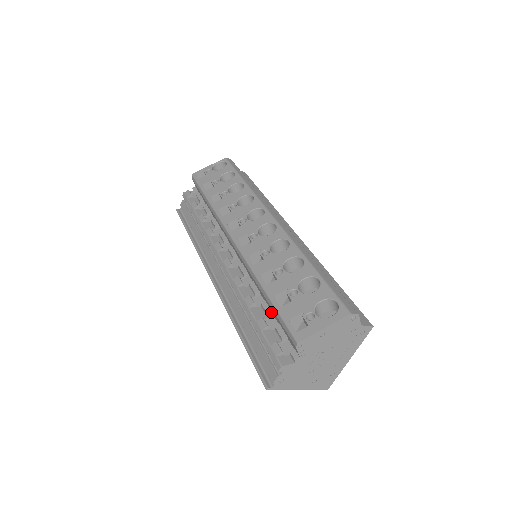
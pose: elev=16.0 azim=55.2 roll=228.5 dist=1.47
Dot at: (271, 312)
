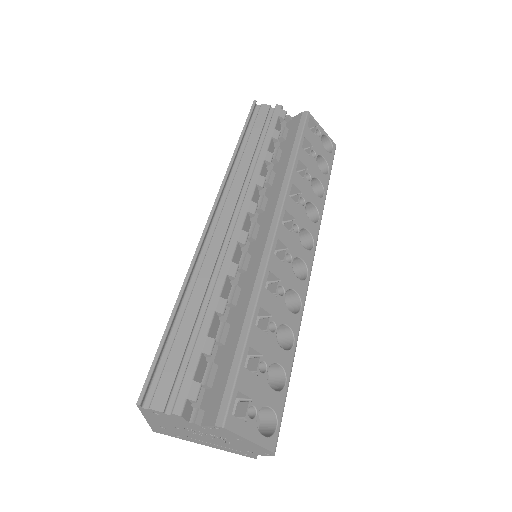
Dot at: (224, 344)
